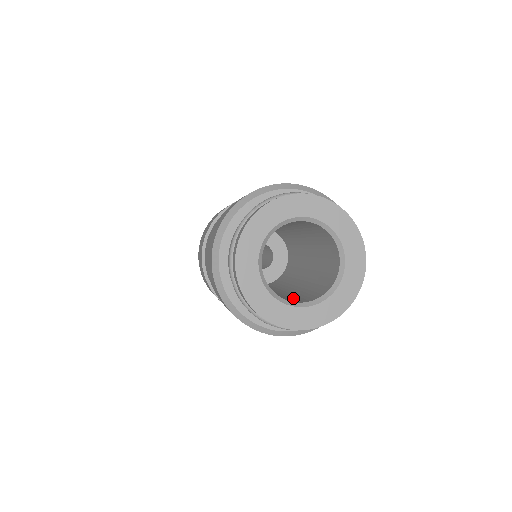
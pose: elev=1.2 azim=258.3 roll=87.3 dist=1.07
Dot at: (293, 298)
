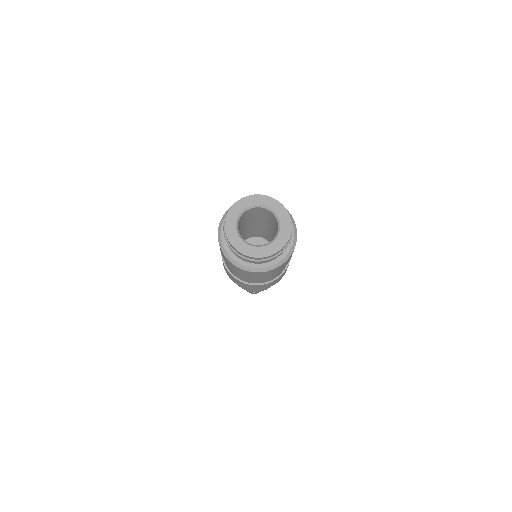
Dot at: occluded
